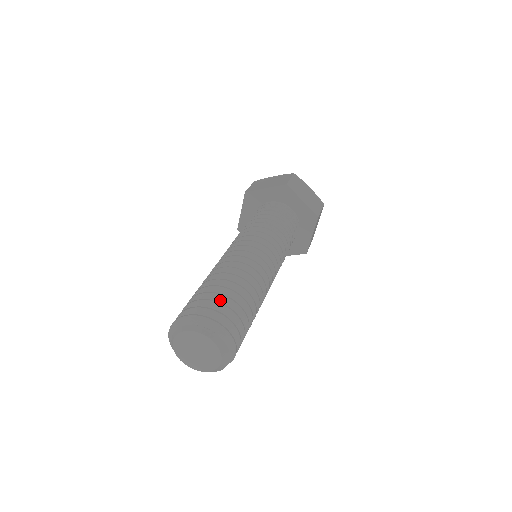
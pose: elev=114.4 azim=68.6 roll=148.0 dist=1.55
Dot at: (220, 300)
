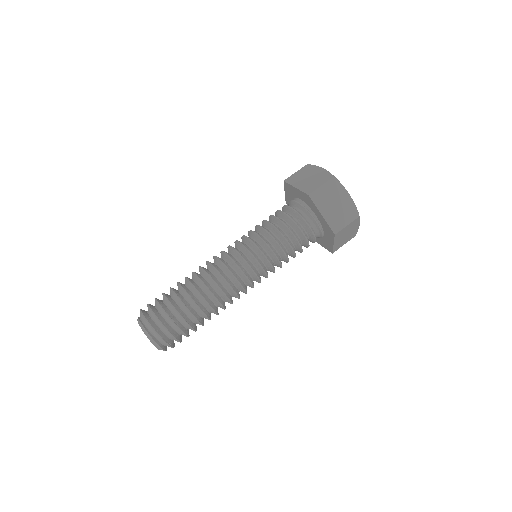
Dot at: (171, 308)
